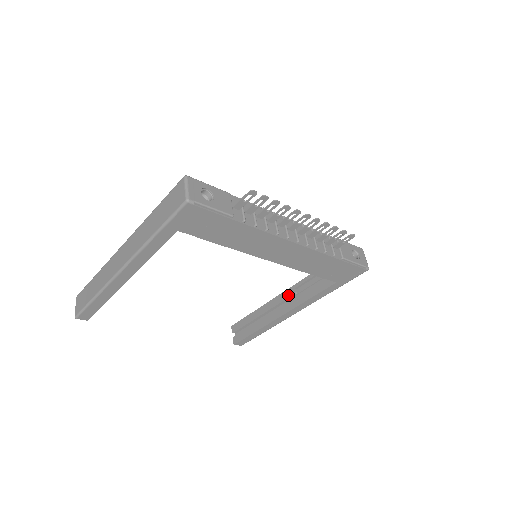
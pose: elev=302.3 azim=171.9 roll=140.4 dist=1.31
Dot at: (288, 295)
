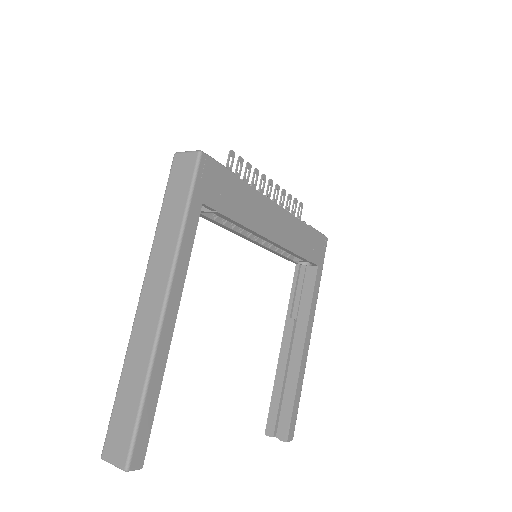
Dot at: (290, 328)
